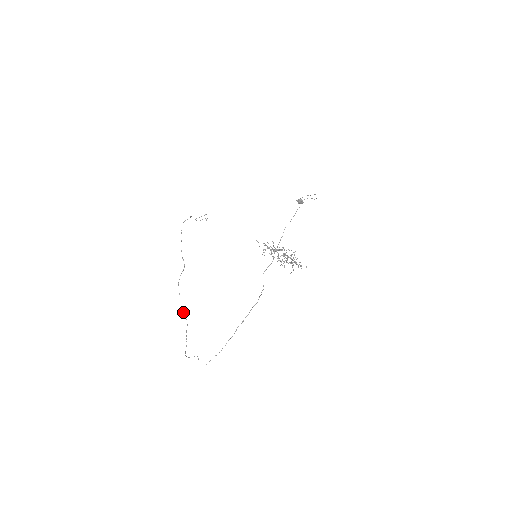
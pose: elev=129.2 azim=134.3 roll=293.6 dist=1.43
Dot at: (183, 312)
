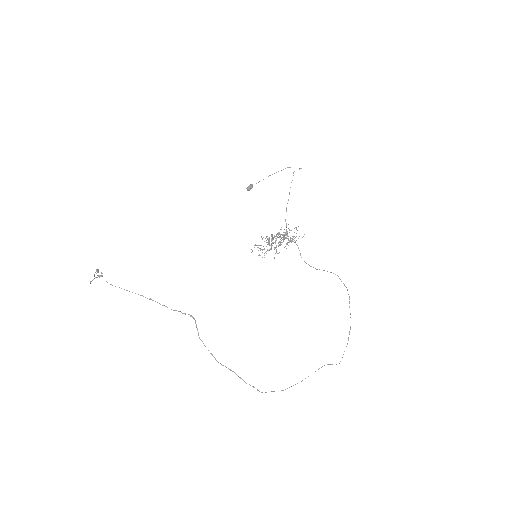
Dot at: (221, 364)
